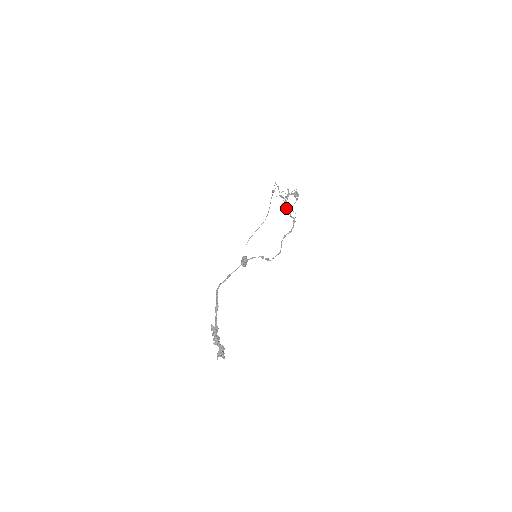
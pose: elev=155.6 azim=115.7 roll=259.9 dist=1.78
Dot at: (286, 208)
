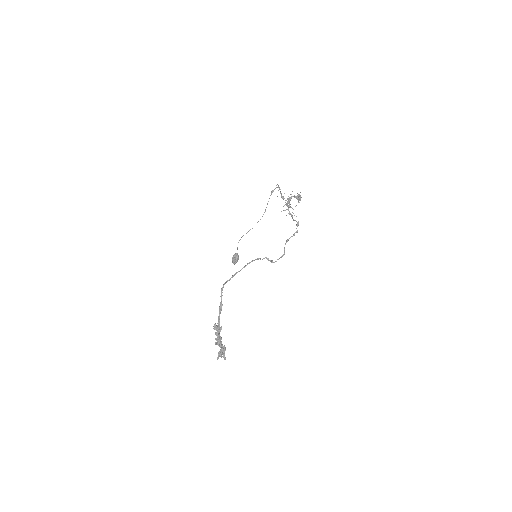
Dot at: (288, 210)
